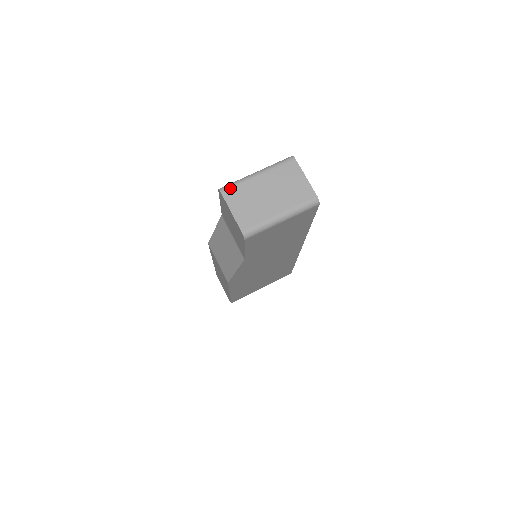
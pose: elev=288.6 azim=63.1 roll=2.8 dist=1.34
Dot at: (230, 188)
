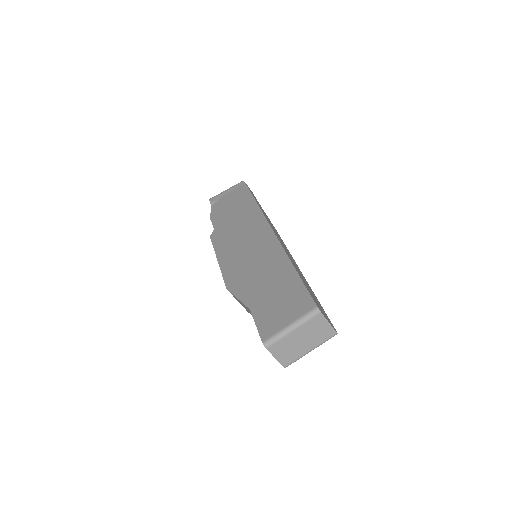
Dot at: (273, 345)
